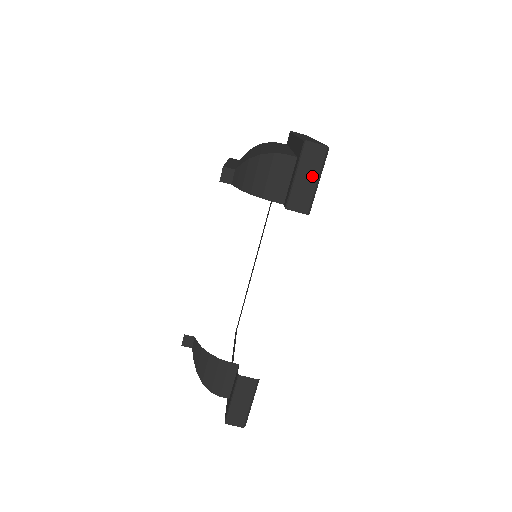
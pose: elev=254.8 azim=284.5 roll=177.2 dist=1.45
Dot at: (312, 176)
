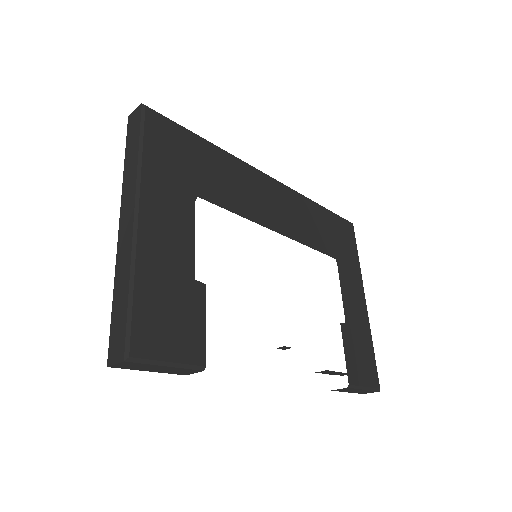
Dot at: (157, 367)
